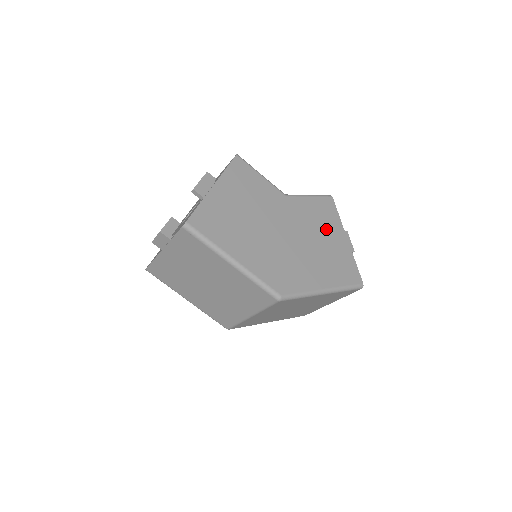
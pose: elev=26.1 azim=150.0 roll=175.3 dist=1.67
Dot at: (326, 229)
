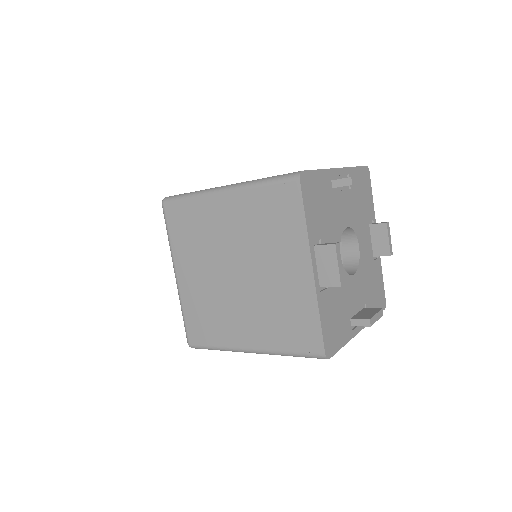
Dot at: occluded
